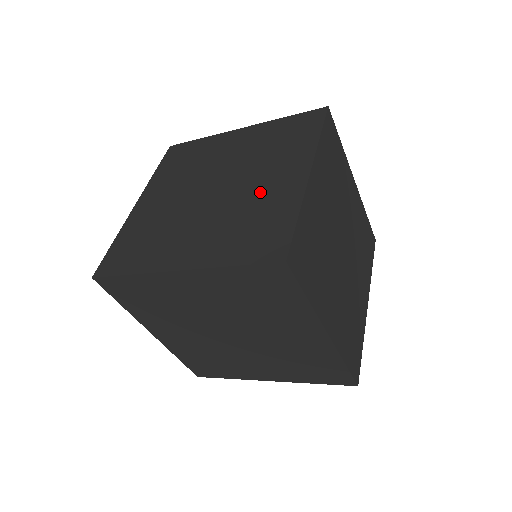
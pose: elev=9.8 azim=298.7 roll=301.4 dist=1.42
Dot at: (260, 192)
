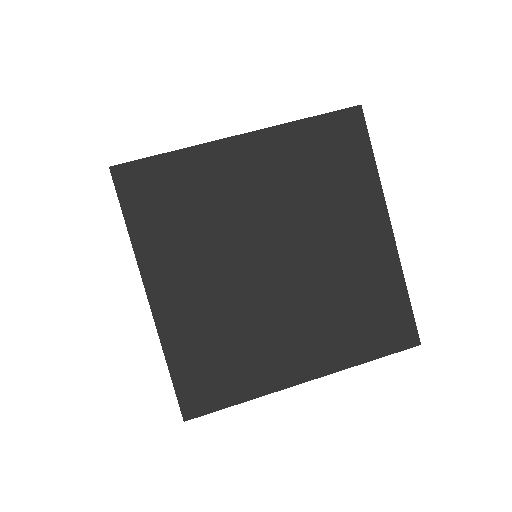
Dot at: occluded
